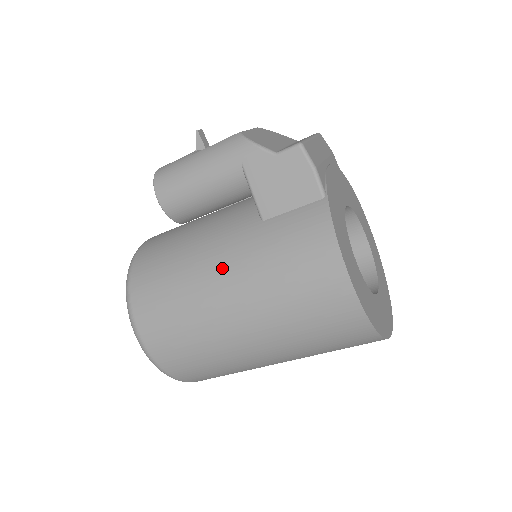
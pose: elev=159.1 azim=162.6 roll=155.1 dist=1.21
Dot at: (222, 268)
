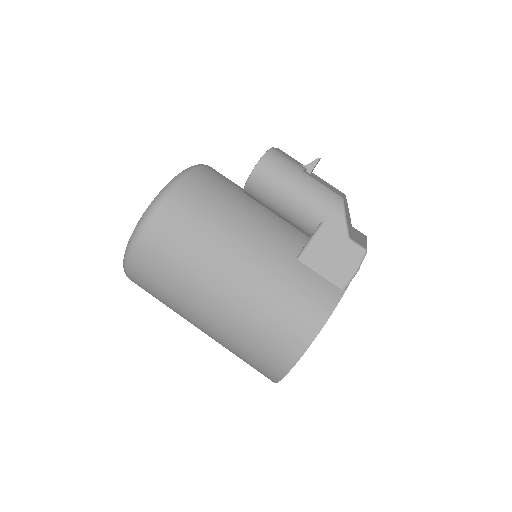
Dot at: (247, 257)
